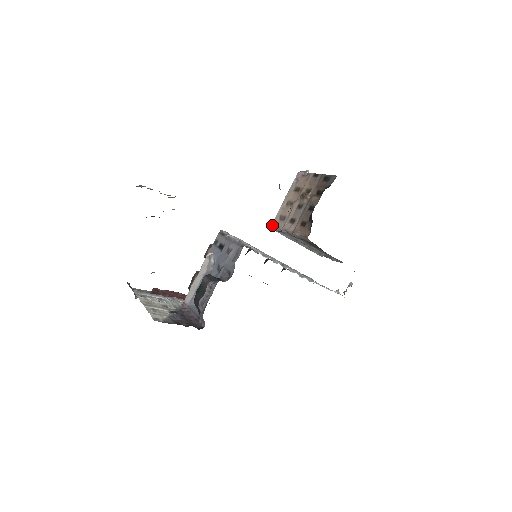
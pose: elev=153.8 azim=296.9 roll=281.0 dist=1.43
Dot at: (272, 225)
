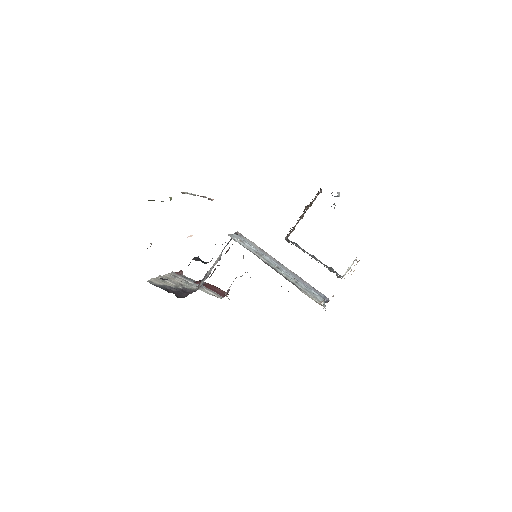
Dot at: (288, 236)
